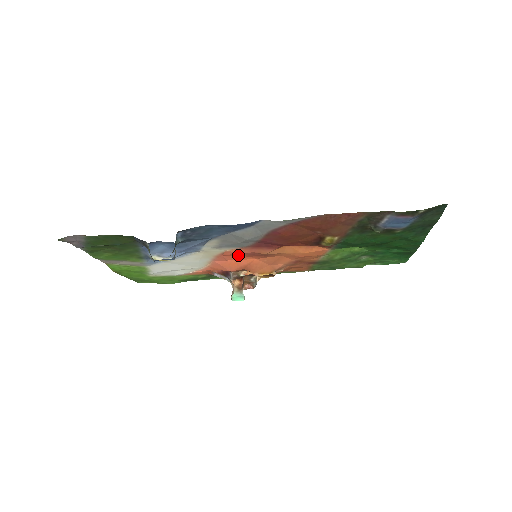
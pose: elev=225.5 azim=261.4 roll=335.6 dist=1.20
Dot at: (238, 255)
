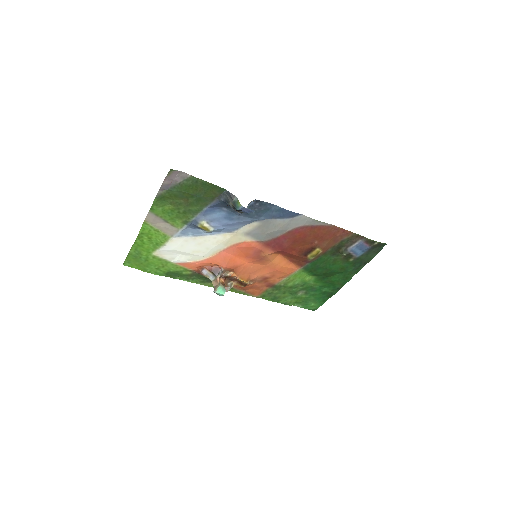
Dot at: (244, 251)
